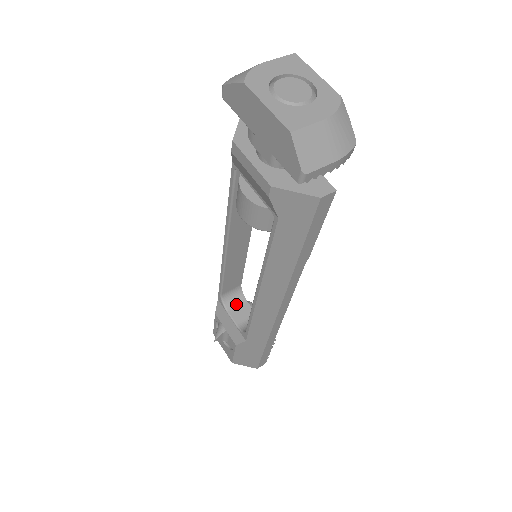
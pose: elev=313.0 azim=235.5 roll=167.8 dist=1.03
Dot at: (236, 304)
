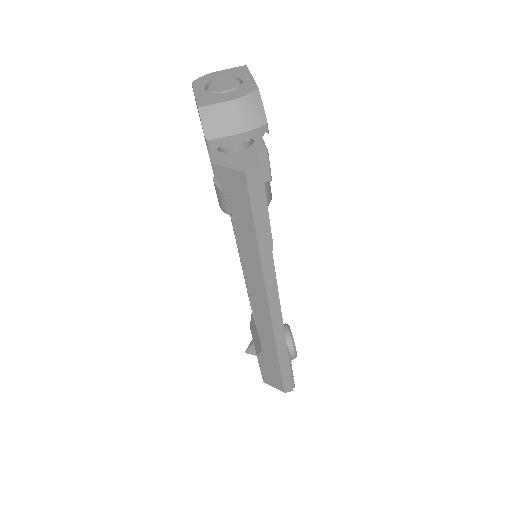
Dot at: occluded
